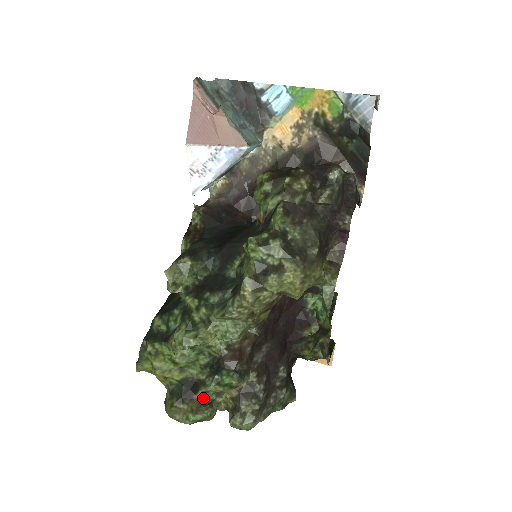
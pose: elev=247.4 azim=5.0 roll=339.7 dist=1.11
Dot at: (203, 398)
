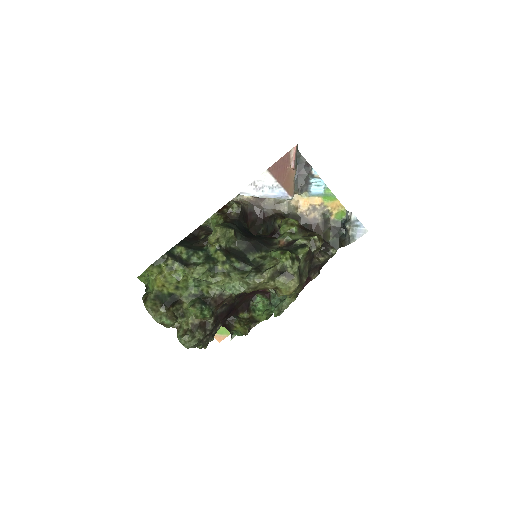
Dot at: (174, 313)
